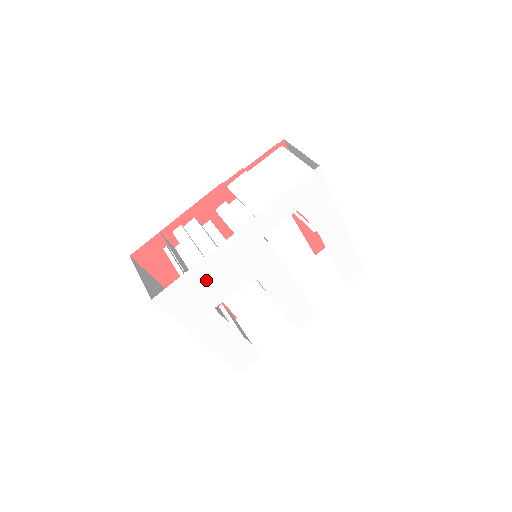
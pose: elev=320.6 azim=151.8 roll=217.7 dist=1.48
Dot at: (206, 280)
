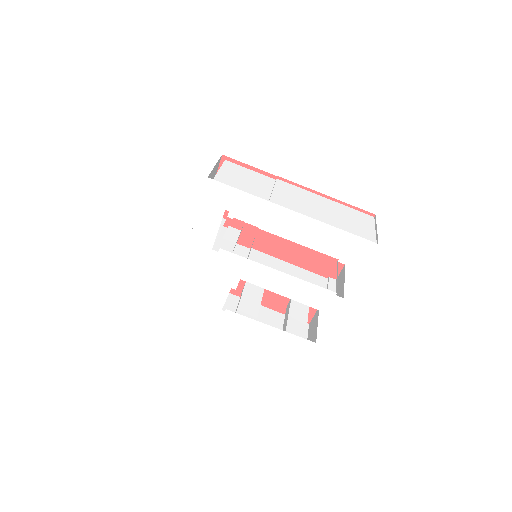
Dot at: (196, 288)
